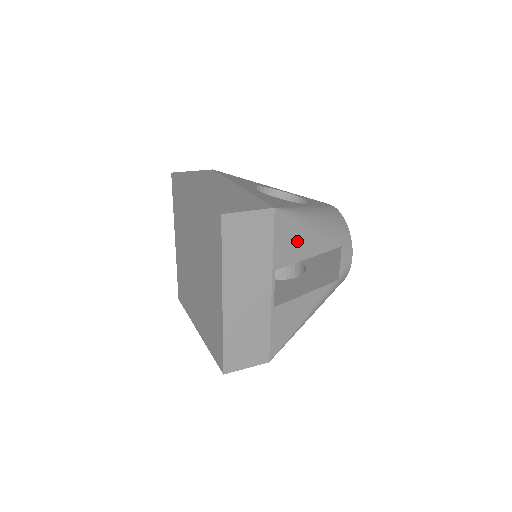
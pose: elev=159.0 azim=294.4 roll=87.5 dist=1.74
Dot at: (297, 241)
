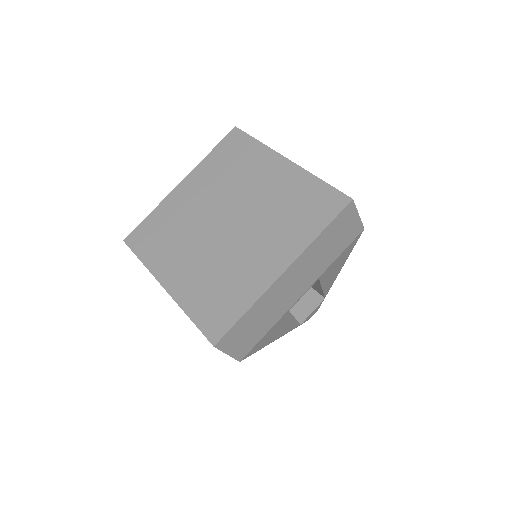
Dot at: (336, 268)
